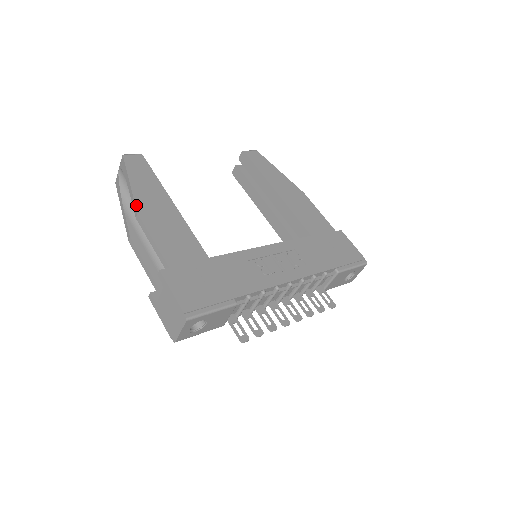
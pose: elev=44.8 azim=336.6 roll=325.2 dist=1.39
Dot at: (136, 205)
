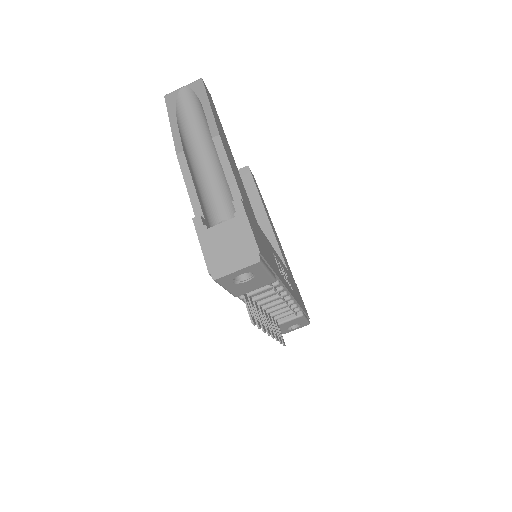
Dot at: (217, 127)
